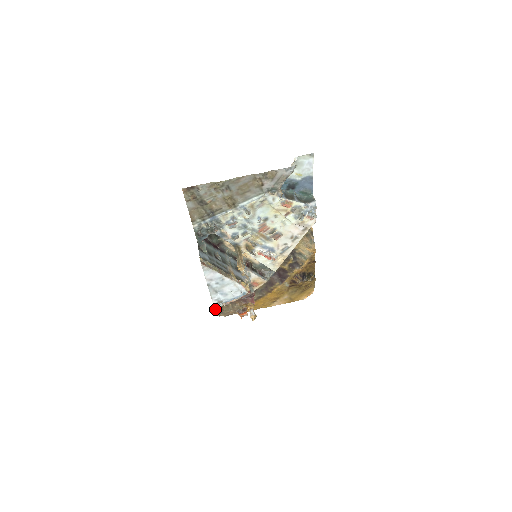
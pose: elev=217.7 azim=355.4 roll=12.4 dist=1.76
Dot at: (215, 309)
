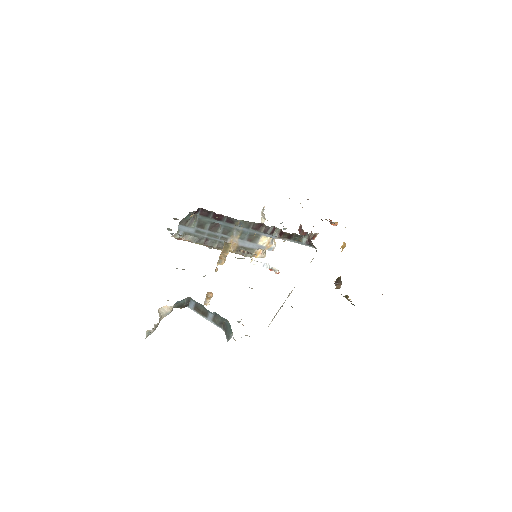
Dot at: occluded
